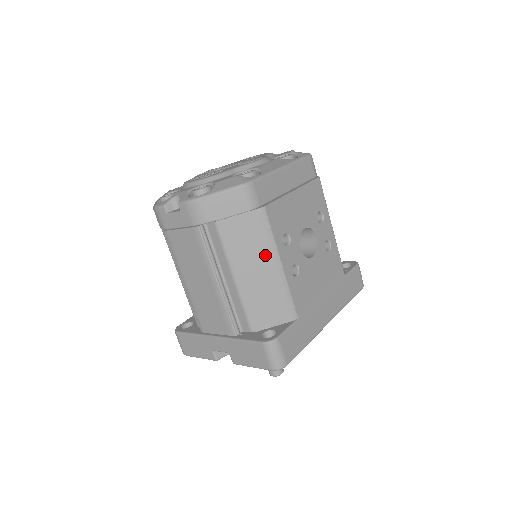
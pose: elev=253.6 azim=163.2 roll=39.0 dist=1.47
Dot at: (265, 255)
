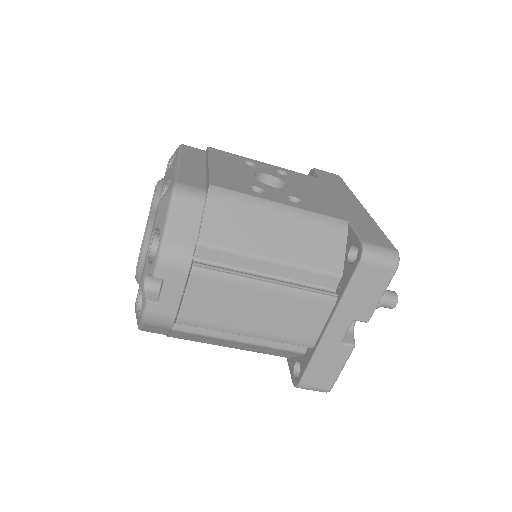
Dot at: (262, 214)
